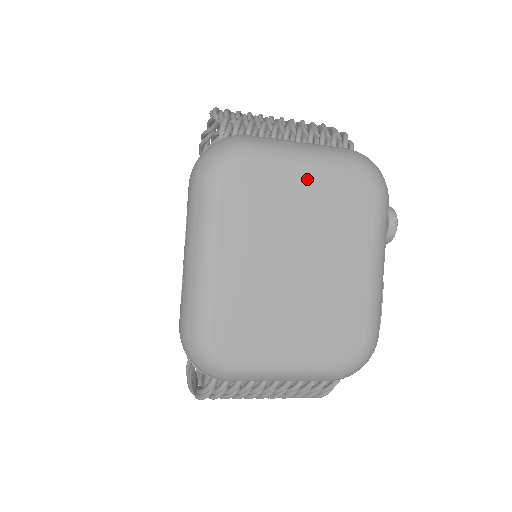
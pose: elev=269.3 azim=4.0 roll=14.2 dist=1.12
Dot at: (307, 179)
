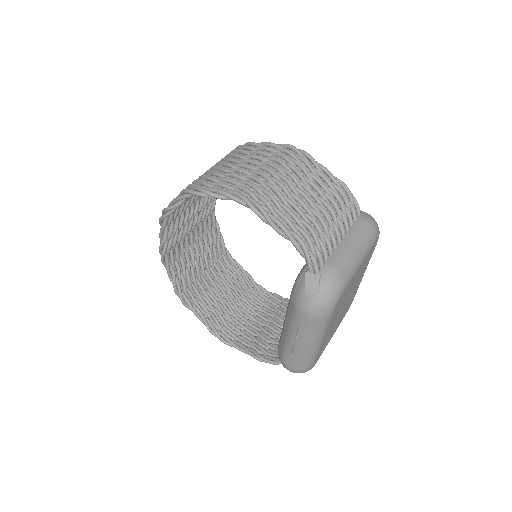
Dot at: occluded
